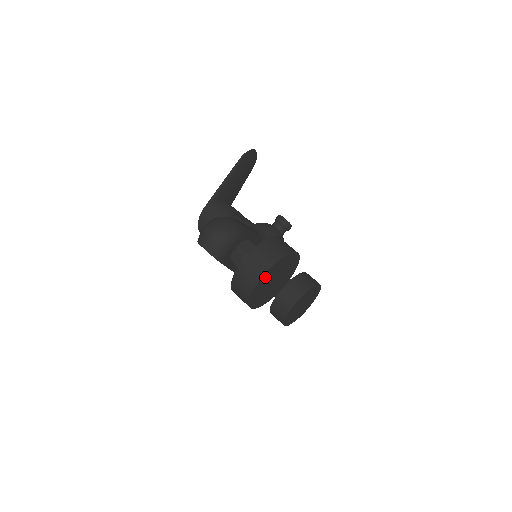
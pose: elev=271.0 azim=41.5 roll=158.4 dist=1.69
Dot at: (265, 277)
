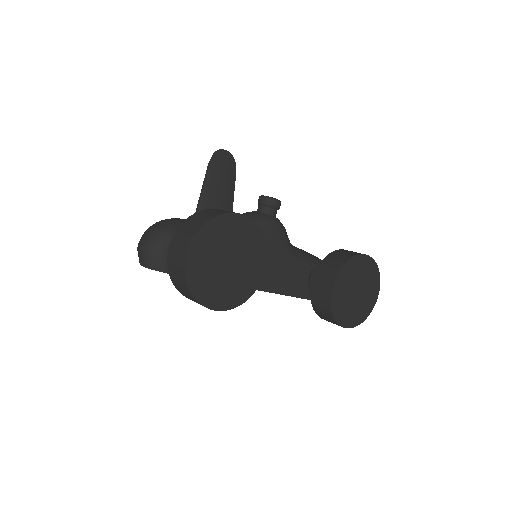
Dot at: (195, 260)
